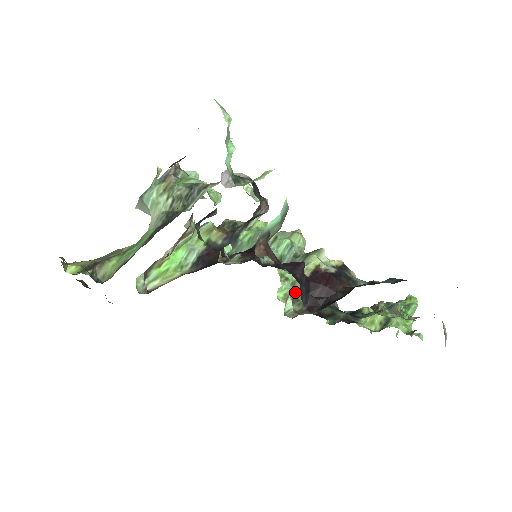
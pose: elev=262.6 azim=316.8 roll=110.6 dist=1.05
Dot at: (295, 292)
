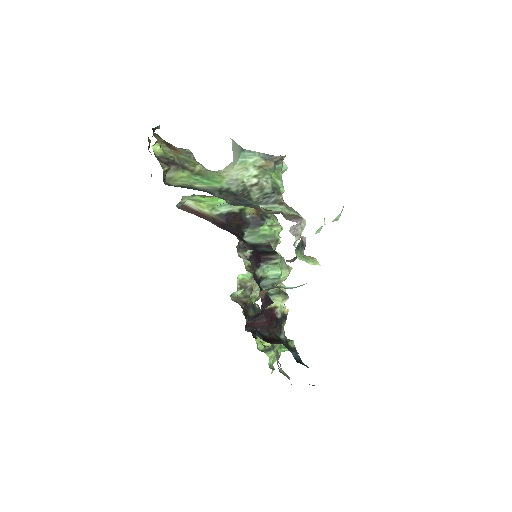
Dot at: (249, 283)
